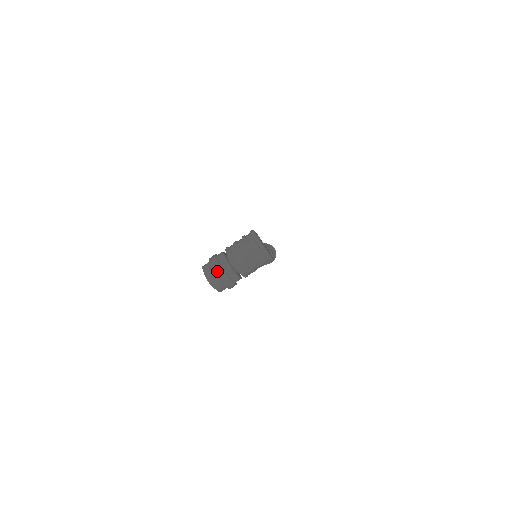
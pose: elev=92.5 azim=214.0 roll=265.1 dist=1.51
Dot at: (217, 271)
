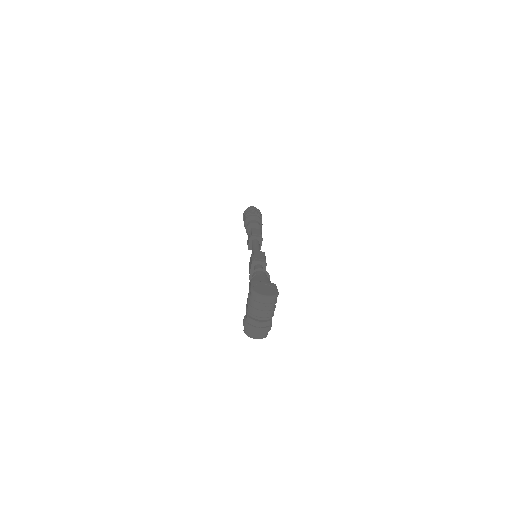
Dot at: (256, 332)
